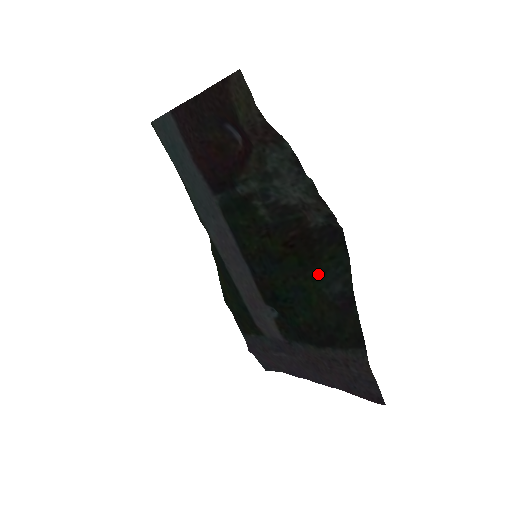
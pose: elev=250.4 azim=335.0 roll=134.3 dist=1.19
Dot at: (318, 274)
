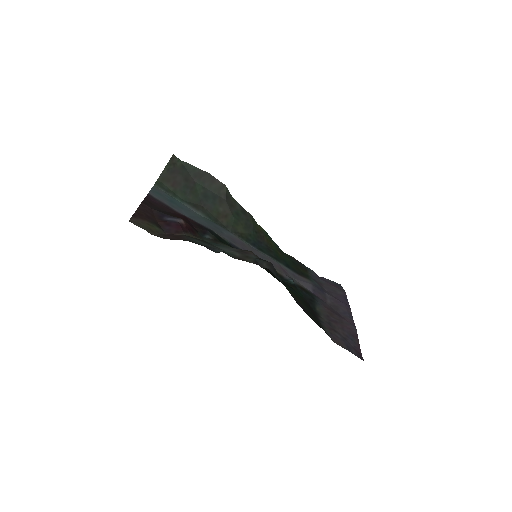
Dot at: (282, 283)
